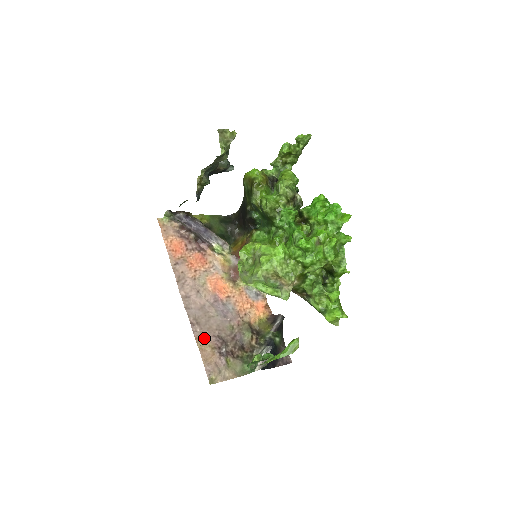
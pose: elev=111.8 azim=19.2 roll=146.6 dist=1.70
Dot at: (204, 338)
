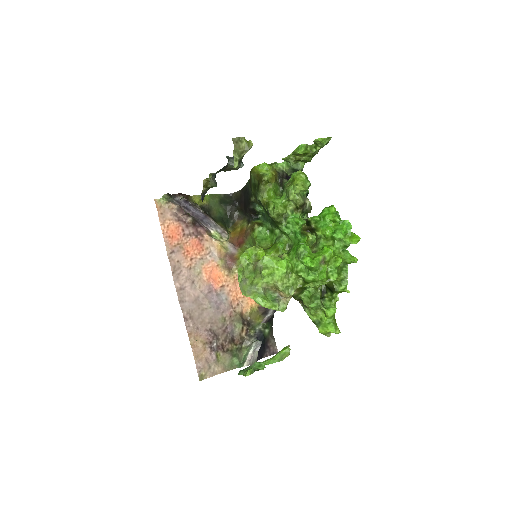
Dot at: (196, 333)
